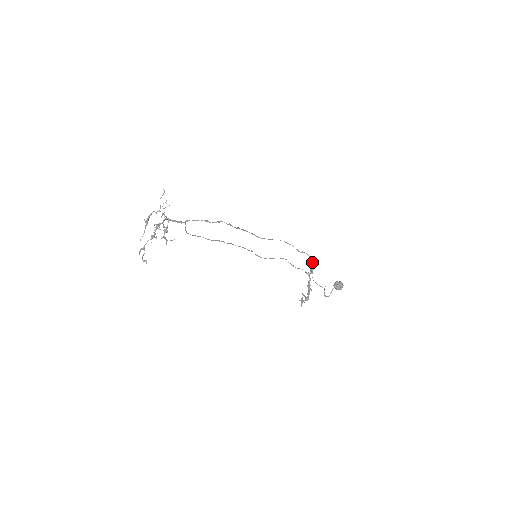
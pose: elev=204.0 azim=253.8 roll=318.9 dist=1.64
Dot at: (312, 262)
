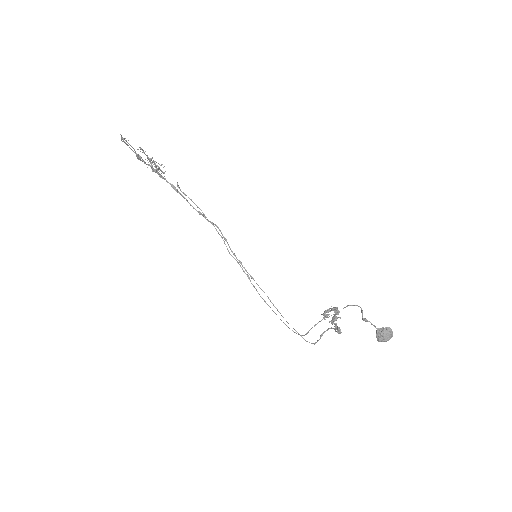
Dot at: occluded
